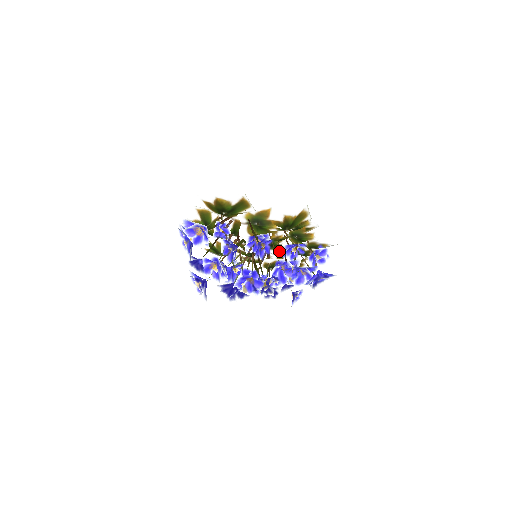
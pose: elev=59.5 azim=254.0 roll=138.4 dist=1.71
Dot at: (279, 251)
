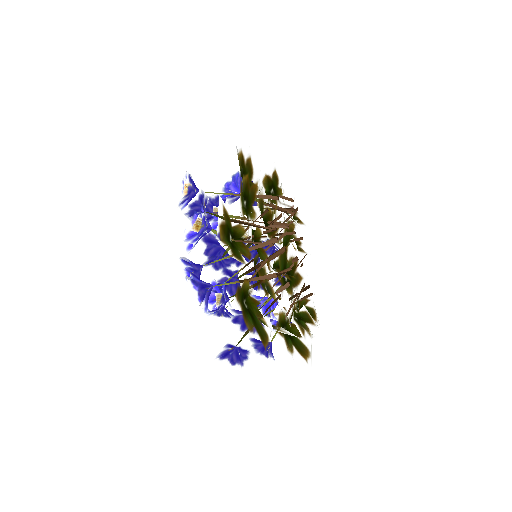
Dot at: occluded
